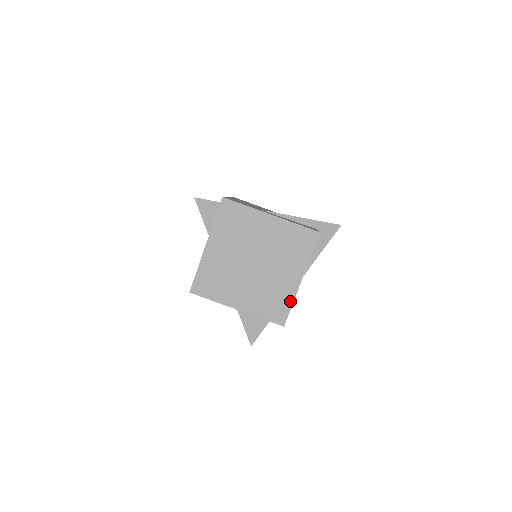
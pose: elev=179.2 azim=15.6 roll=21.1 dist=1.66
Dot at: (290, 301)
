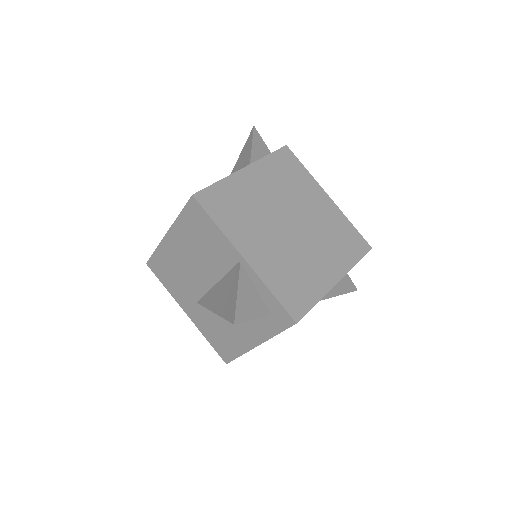
Dot at: (316, 296)
